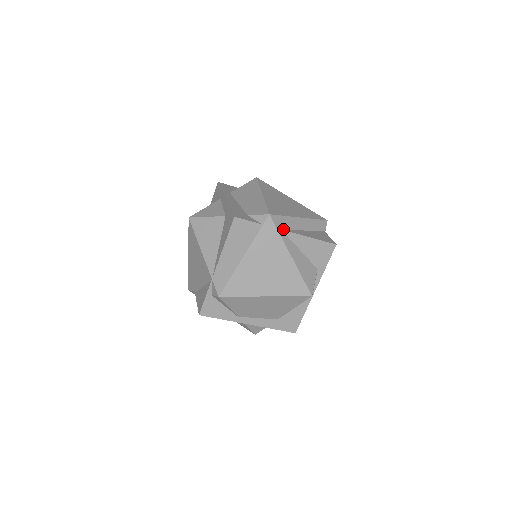
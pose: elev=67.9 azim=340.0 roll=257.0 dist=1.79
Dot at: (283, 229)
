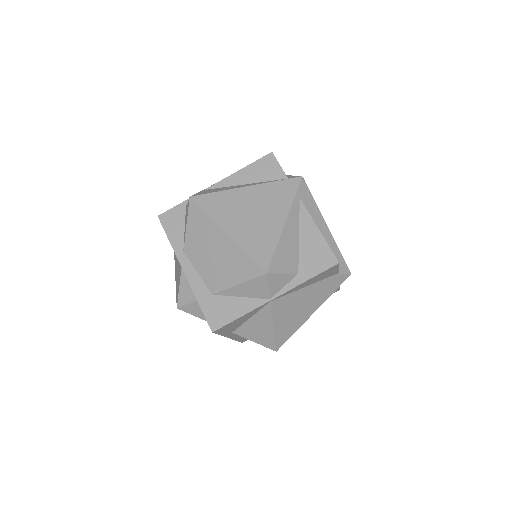
Dot at: (302, 201)
